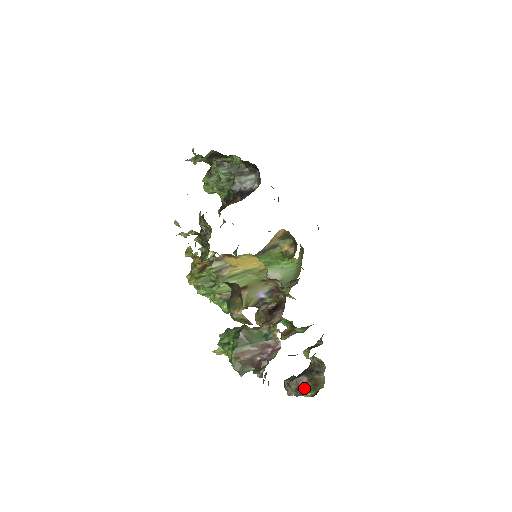
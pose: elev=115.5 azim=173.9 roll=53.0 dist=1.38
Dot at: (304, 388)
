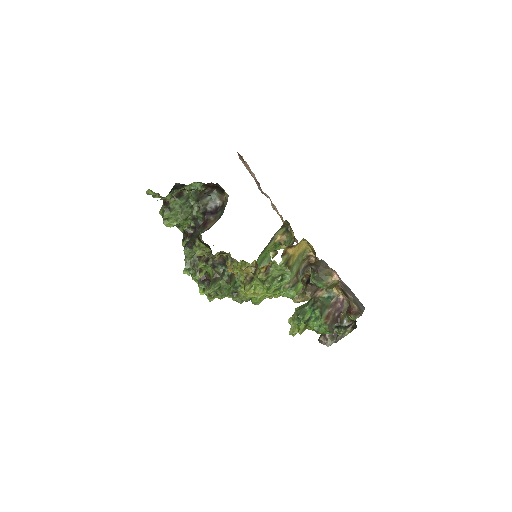
Dot at: occluded
